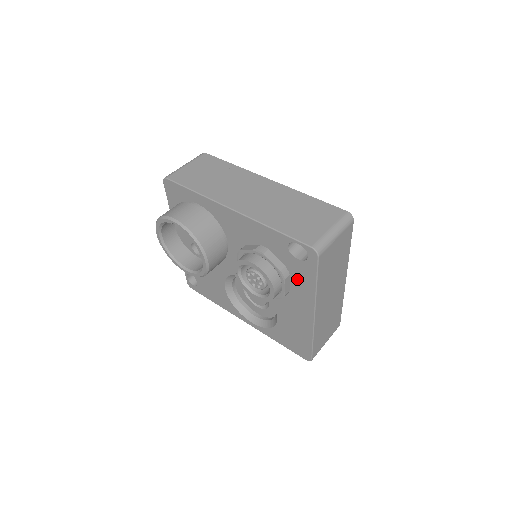
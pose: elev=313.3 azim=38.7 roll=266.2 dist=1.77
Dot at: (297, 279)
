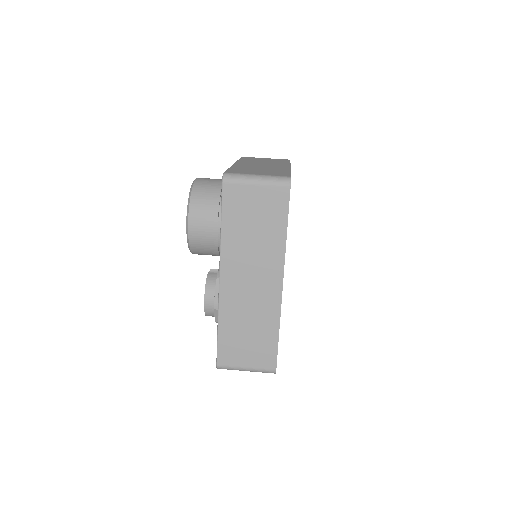
Dot at: occluded
